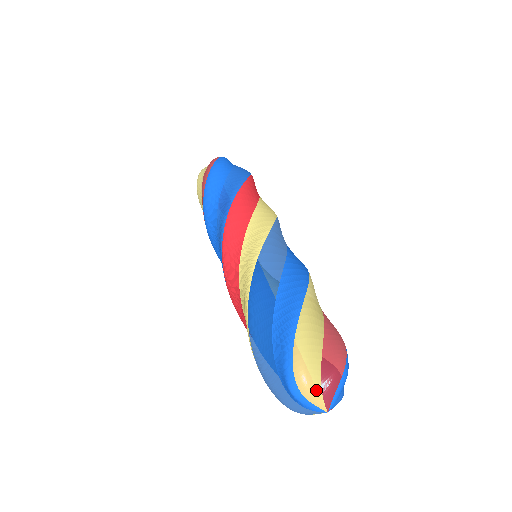
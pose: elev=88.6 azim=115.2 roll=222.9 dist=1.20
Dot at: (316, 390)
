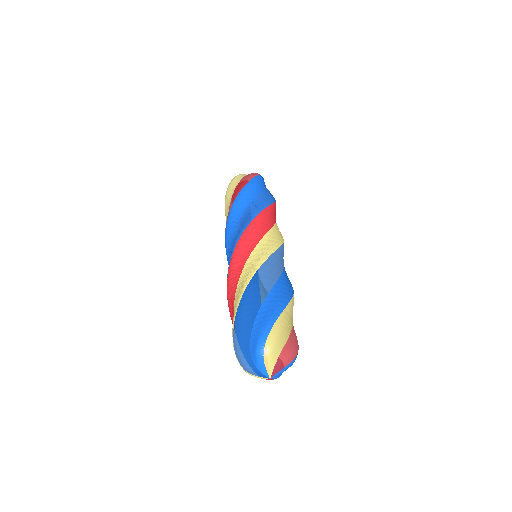
Dot at: (274, 359)
